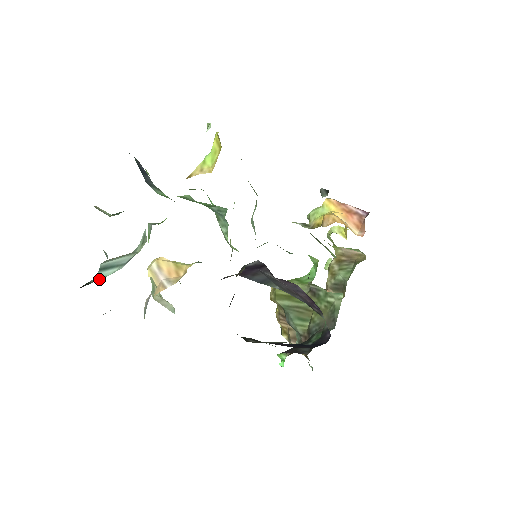
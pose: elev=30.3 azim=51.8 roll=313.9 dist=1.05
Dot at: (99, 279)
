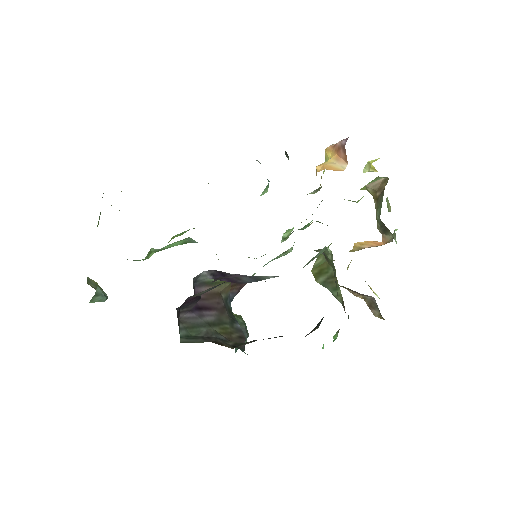
Dot at: occluded
